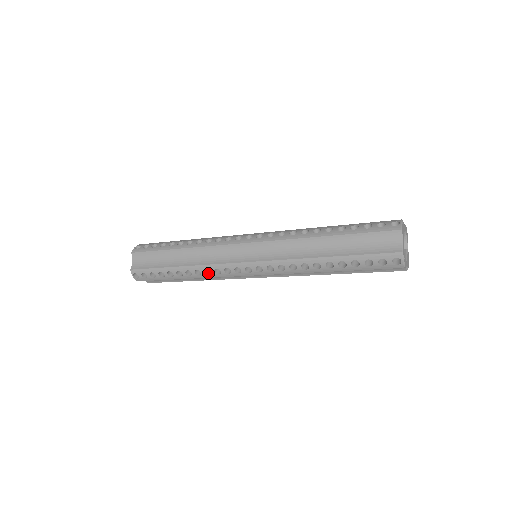
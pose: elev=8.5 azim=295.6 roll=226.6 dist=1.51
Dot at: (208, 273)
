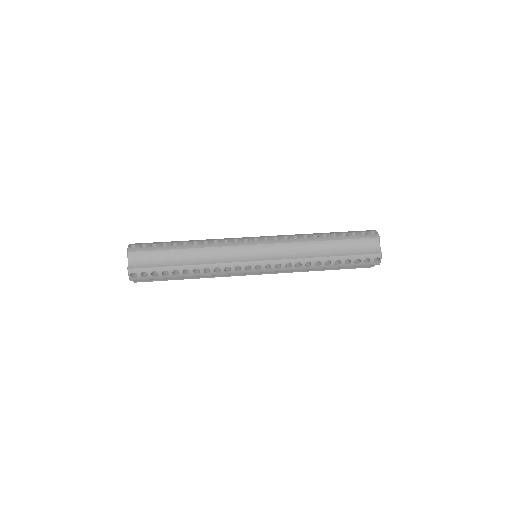
Dot at: occluded
